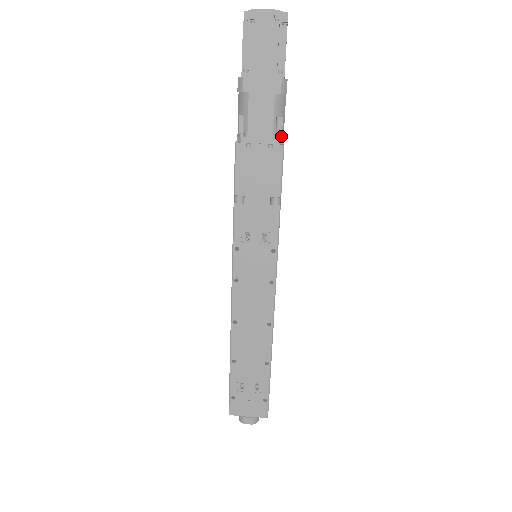
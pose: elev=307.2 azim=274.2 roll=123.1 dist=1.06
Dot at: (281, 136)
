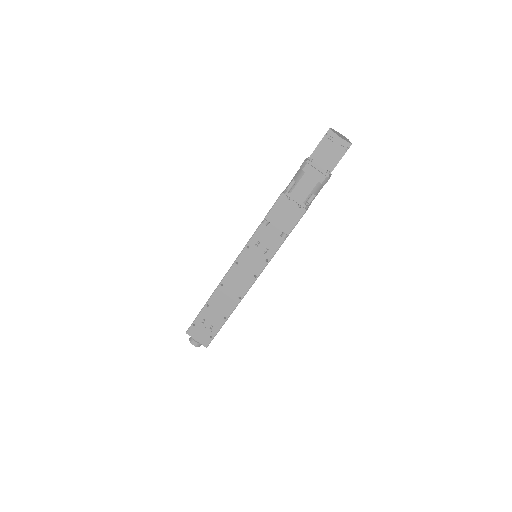
Dot at: (309, 204)
